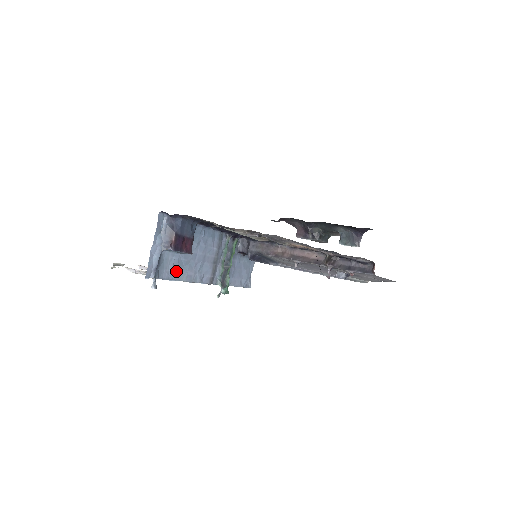
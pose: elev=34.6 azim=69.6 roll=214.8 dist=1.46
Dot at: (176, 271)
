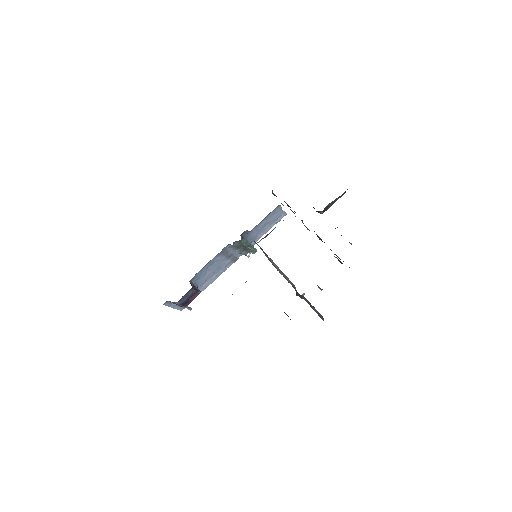
Dot at: (200, 290)
